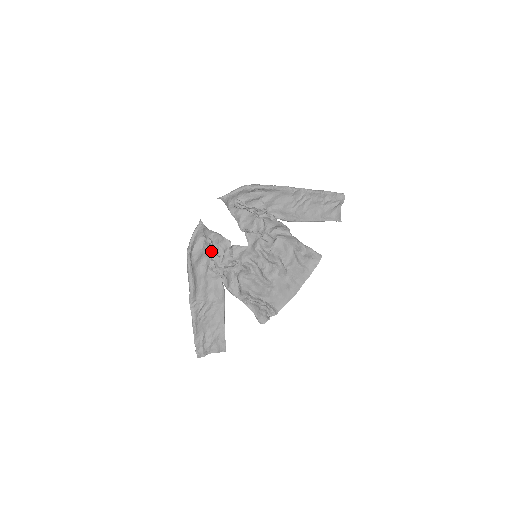
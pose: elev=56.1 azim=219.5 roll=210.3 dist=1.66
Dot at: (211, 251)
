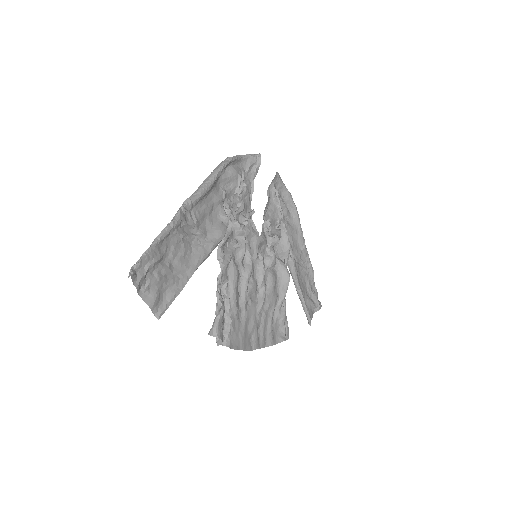
Dot at: (238, 192)
